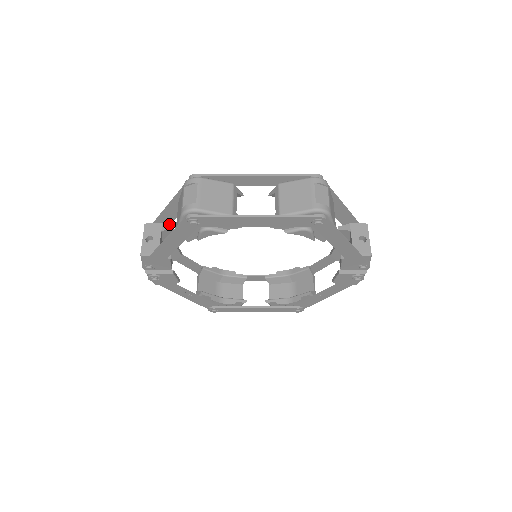
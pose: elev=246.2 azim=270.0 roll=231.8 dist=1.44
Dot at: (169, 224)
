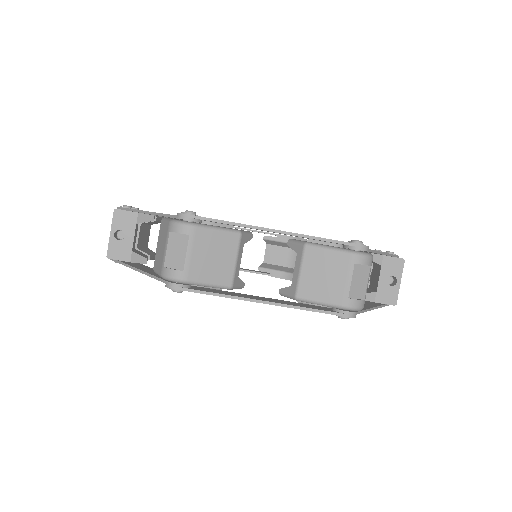
Dot at: (147, 214)
